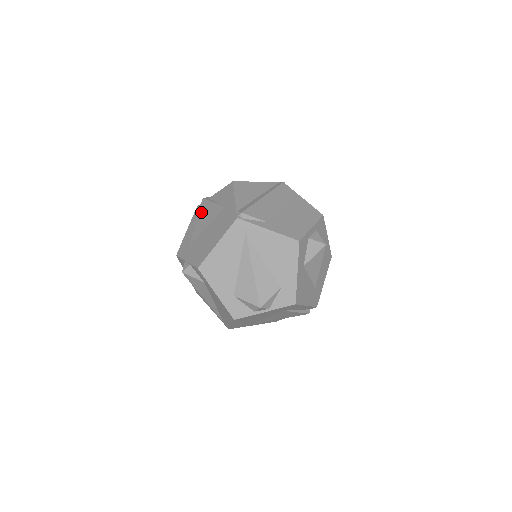
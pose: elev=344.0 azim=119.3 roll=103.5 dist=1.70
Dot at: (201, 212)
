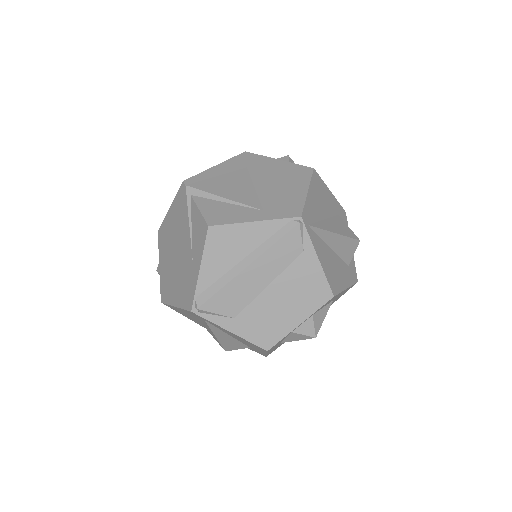
Dot at: (179, 212)
